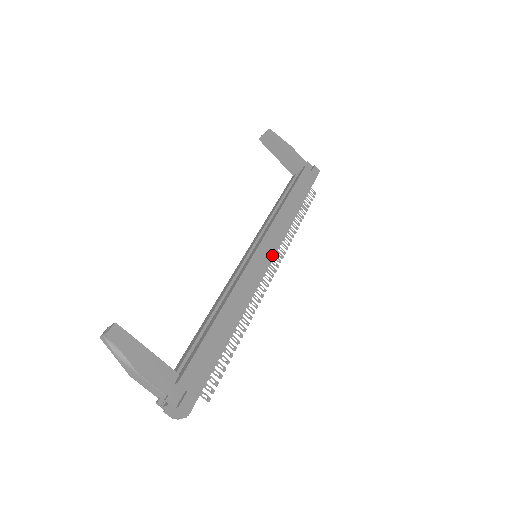
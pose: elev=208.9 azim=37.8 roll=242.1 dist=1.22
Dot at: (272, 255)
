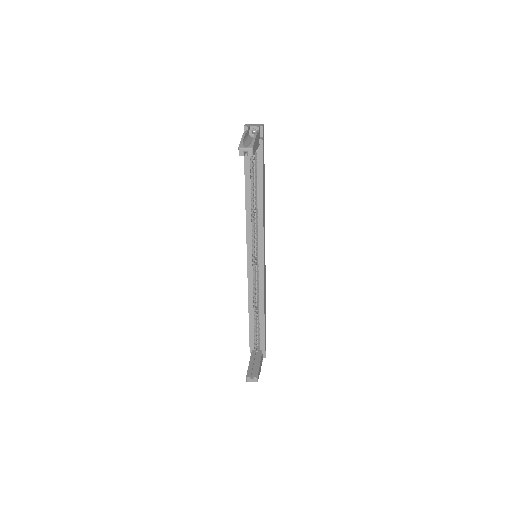
Dot at: occluded
